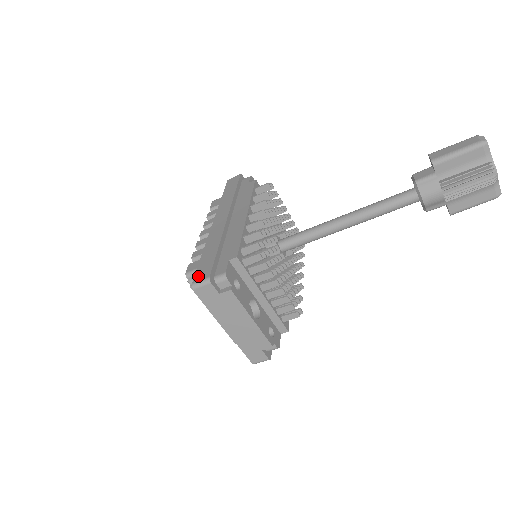
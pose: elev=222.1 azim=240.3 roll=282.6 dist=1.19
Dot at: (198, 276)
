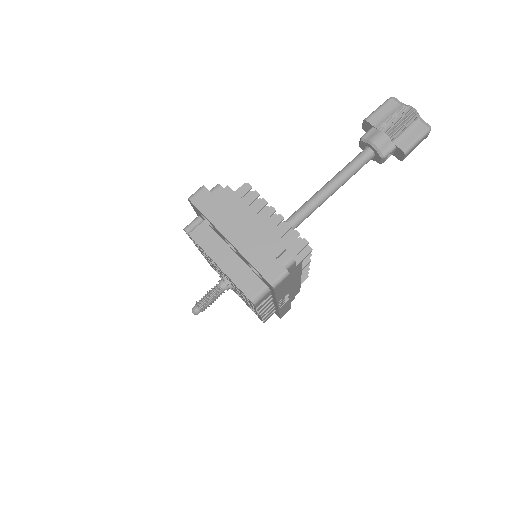
Dot at: occluded
